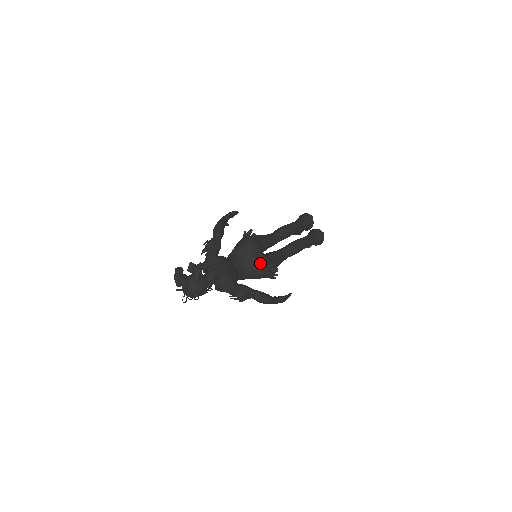
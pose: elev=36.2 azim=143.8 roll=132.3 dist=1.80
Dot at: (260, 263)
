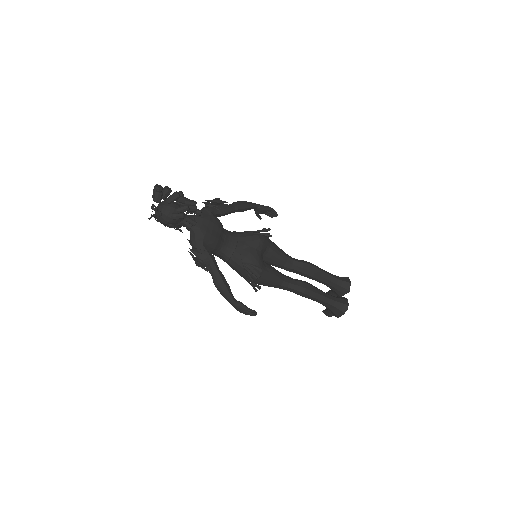
Dot at: (248, 256)
